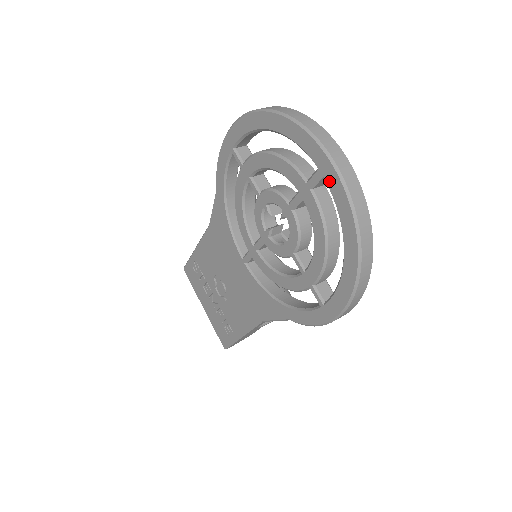
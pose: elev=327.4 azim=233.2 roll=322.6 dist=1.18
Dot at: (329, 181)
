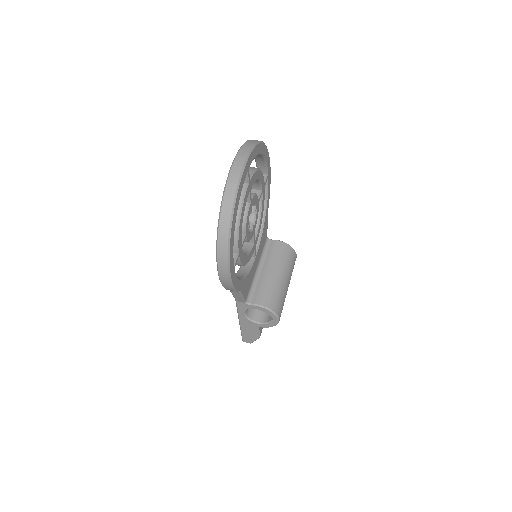
Dot at: occluded
